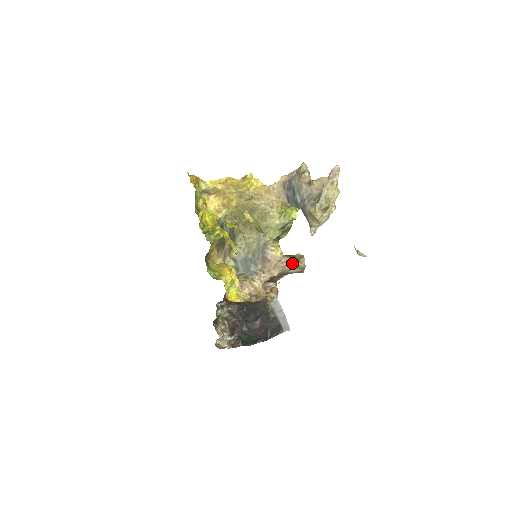
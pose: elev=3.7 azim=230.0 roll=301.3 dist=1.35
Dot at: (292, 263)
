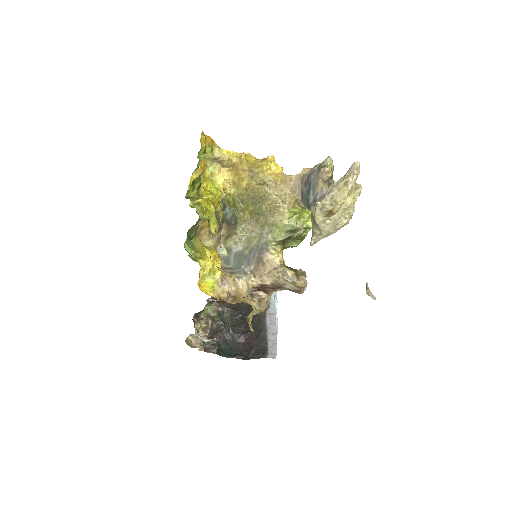
Dot at: (288, 276)
